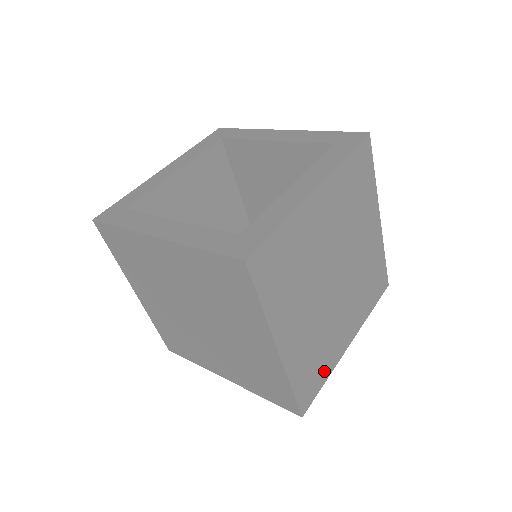
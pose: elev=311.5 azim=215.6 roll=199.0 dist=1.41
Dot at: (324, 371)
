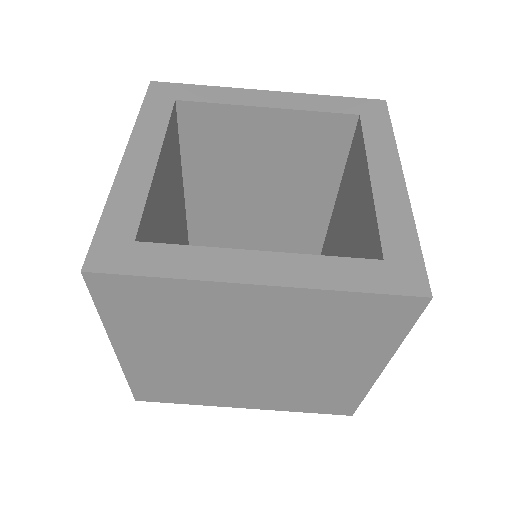
Dot at: (187, 398)
